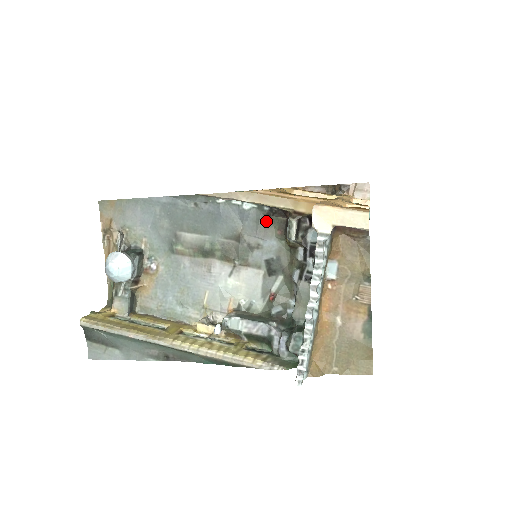
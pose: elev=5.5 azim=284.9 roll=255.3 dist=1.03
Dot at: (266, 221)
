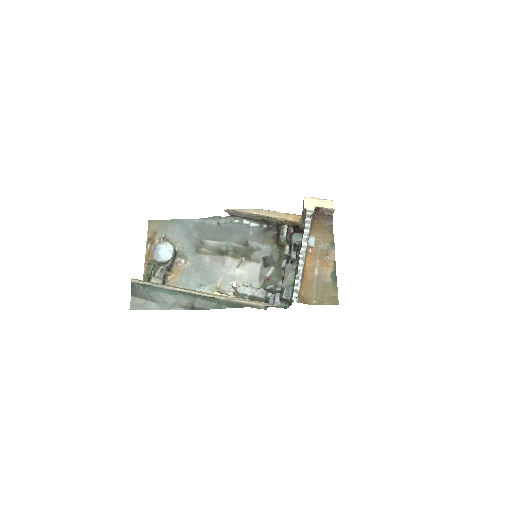
Dot at: (264, 234)
